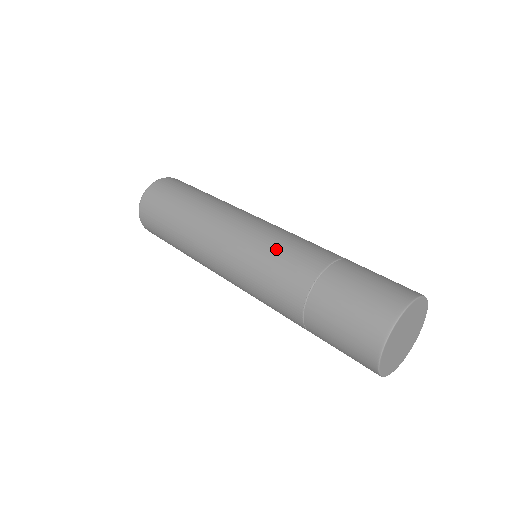
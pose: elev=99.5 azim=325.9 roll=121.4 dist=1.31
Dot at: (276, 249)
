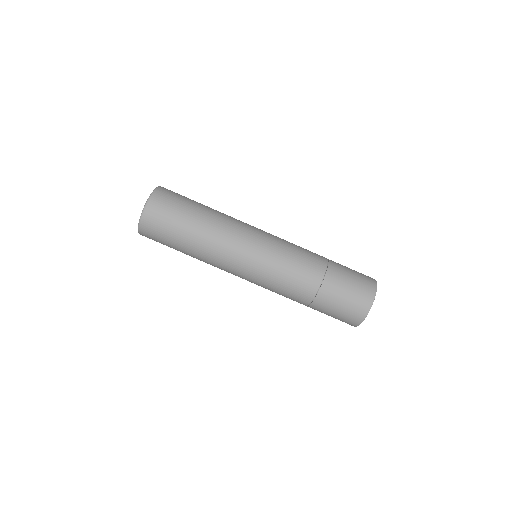
Dot at: (280, 281)
